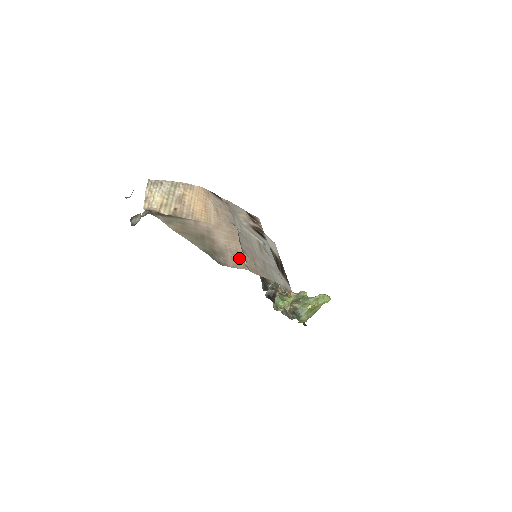
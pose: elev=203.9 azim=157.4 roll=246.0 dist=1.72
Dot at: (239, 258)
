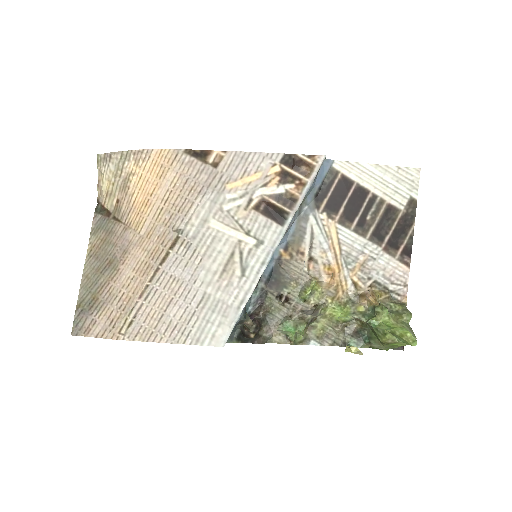
Dot at: (121, 315)
